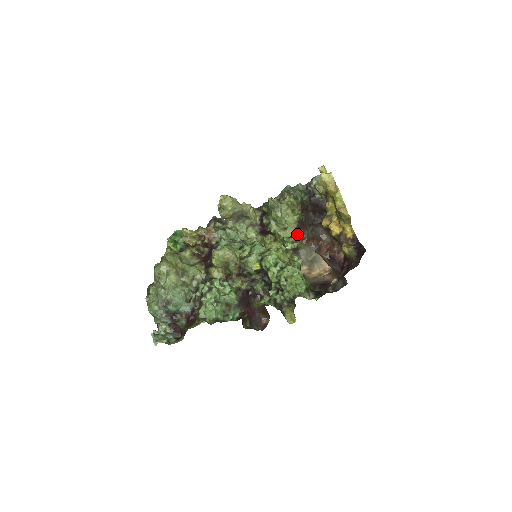
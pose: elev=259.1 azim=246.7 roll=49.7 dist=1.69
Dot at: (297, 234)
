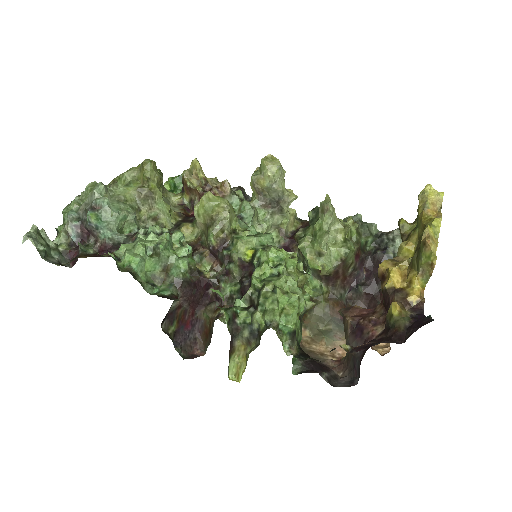
Dot at: (328, 281)
